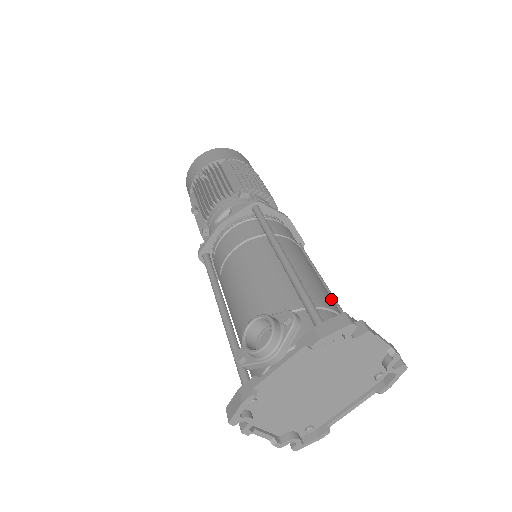
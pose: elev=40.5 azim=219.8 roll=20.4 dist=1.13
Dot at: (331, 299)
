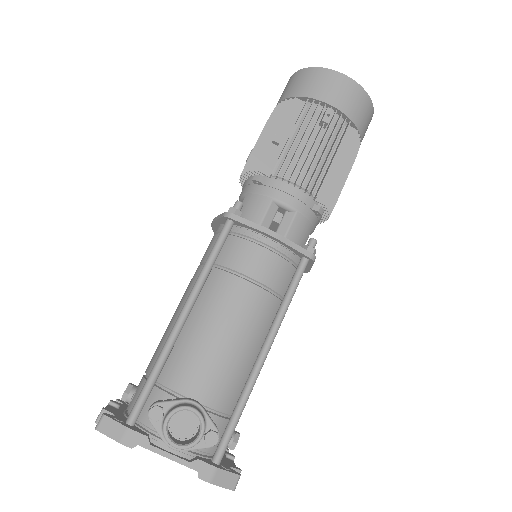
Dot at: occluded
